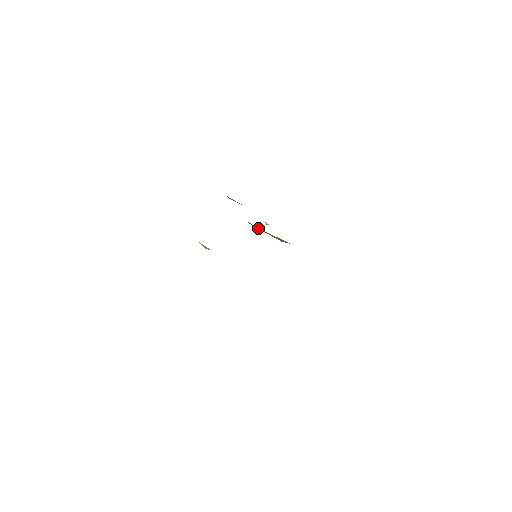
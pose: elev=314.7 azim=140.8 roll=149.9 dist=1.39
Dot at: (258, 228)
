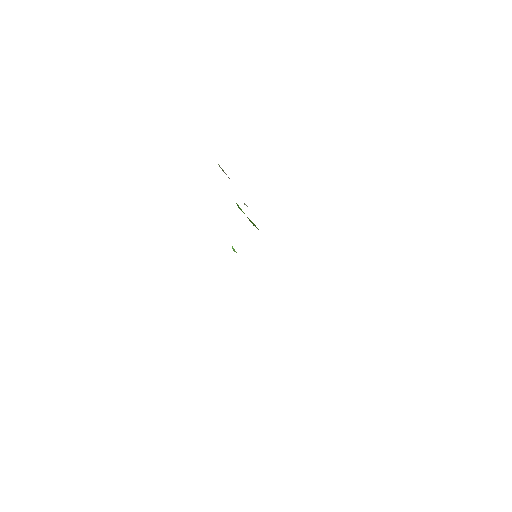
Dot at: occluded
